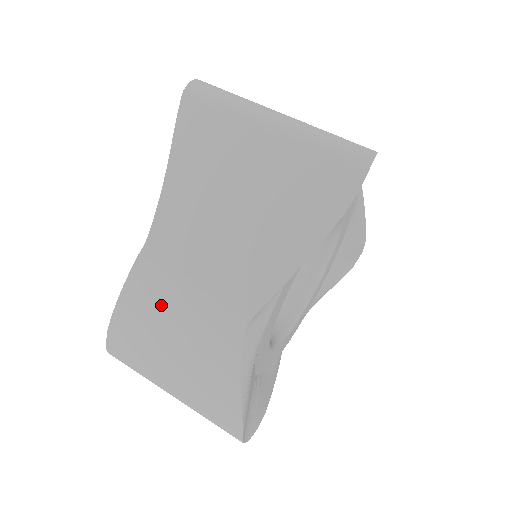
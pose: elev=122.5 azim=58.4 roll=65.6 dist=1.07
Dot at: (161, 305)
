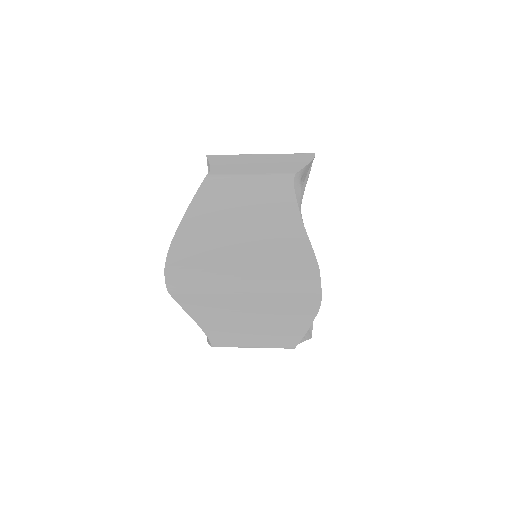
Dot at: (227, 197)
